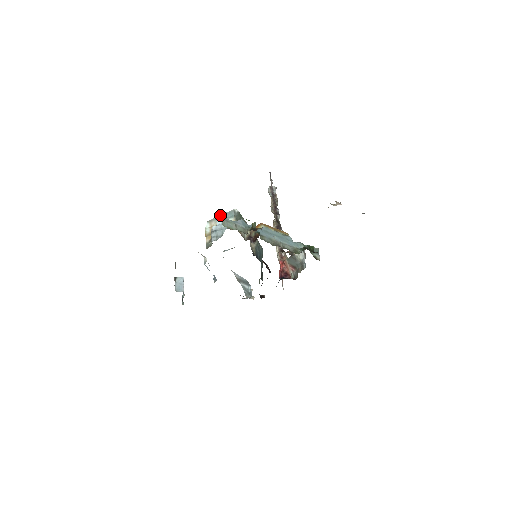
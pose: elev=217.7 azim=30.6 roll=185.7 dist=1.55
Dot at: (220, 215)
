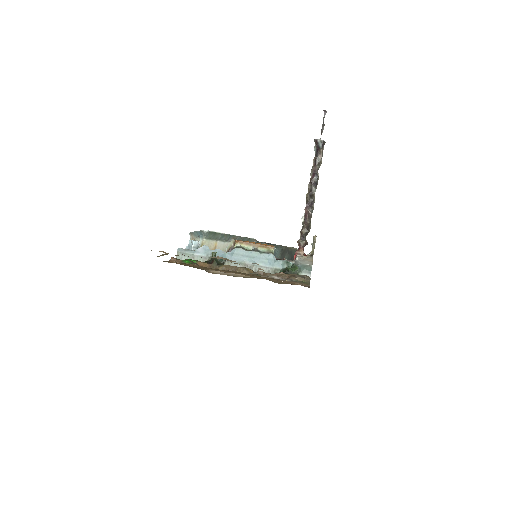
Dot at: (195, 231)
